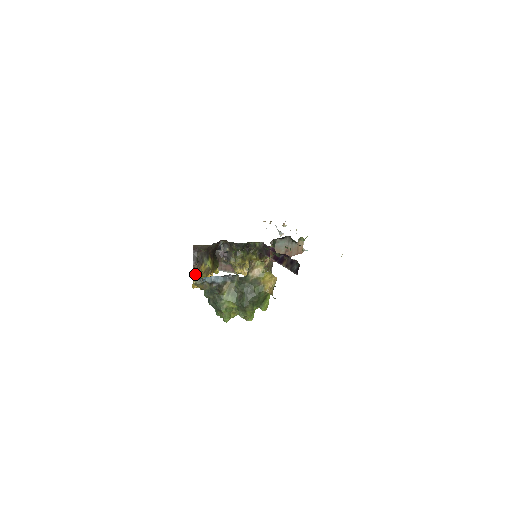
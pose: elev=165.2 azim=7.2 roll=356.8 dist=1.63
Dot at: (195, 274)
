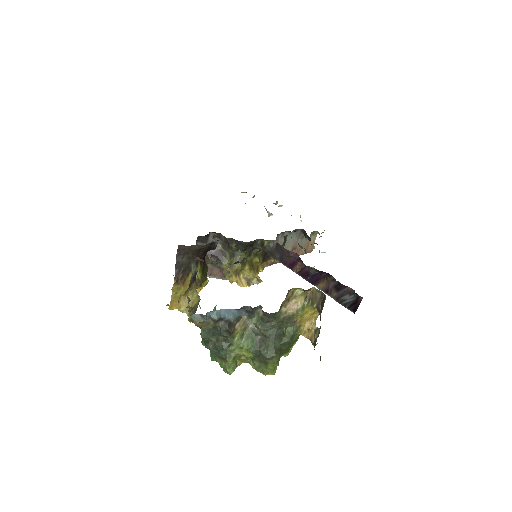
Dot at: (182, 295)
